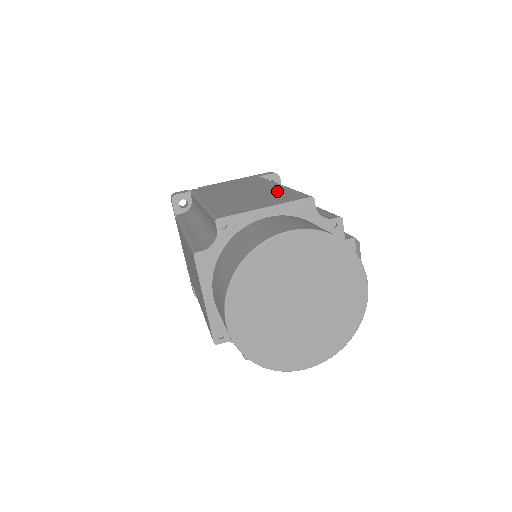
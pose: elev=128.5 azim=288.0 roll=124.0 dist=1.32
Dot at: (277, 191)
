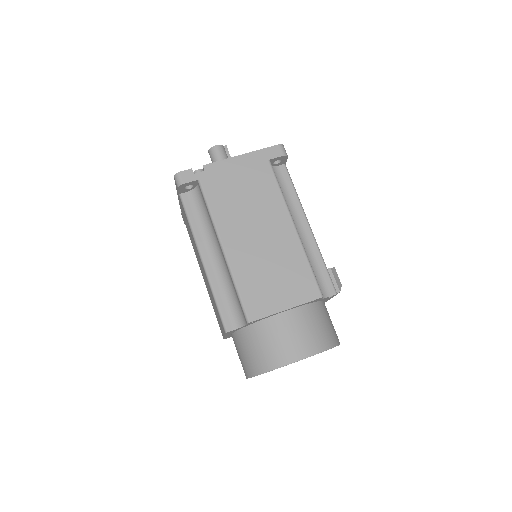
Dot at: (292, 255)
